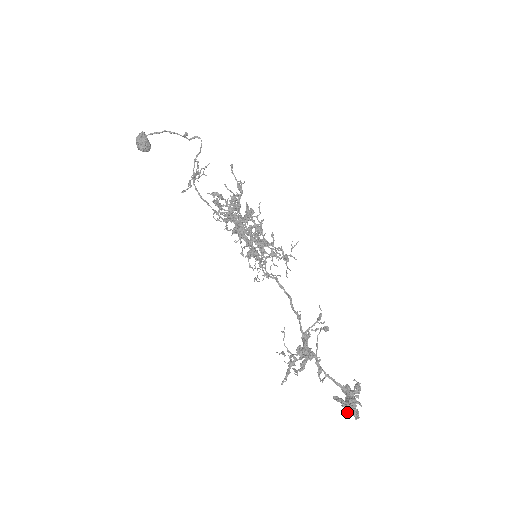
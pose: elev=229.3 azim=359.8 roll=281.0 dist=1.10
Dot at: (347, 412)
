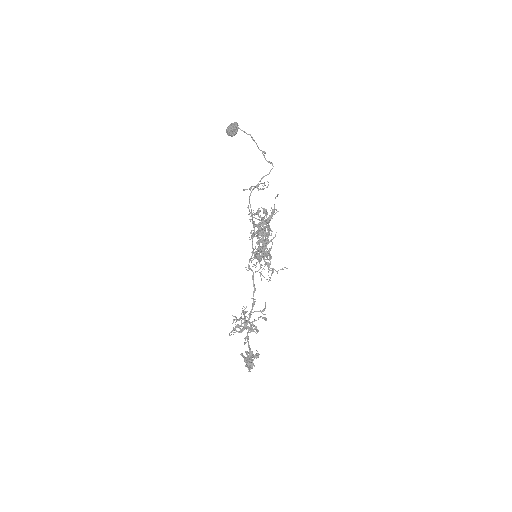
Dot at: (246, 365)
